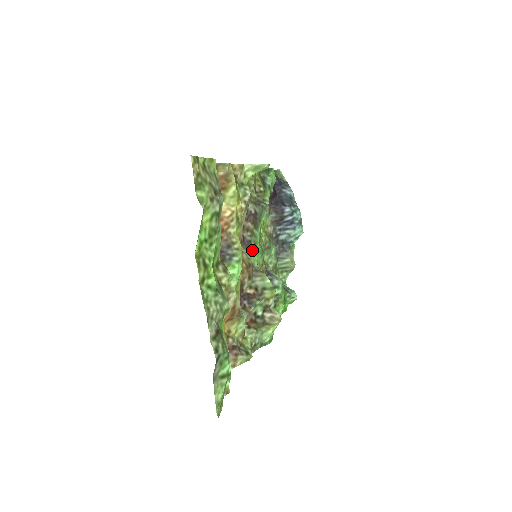
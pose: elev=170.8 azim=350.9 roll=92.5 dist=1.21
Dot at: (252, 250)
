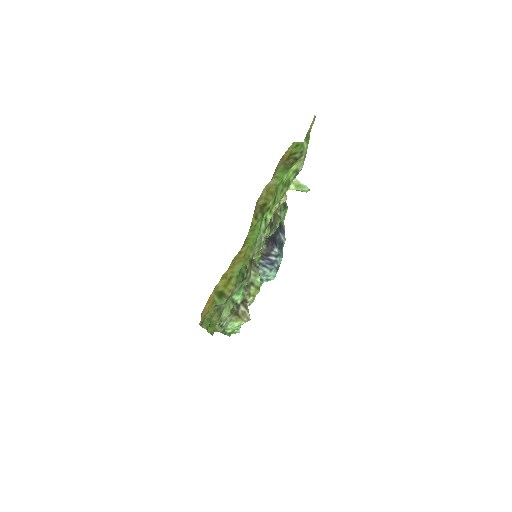
Dot at: occluded
